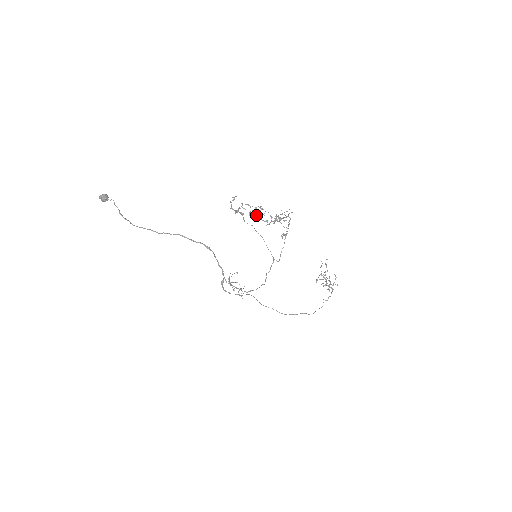
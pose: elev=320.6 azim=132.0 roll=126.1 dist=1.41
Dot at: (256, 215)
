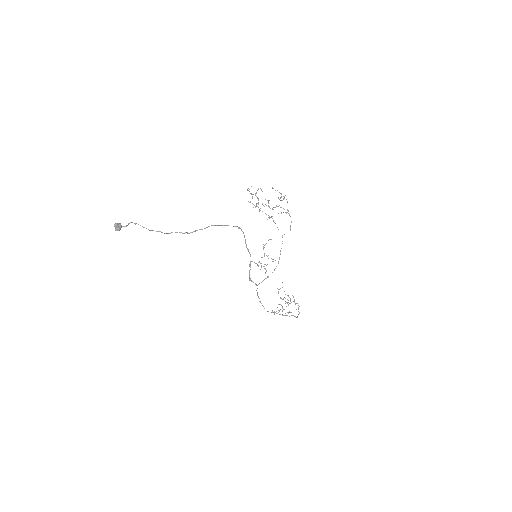
Dot at: (262, 204)
